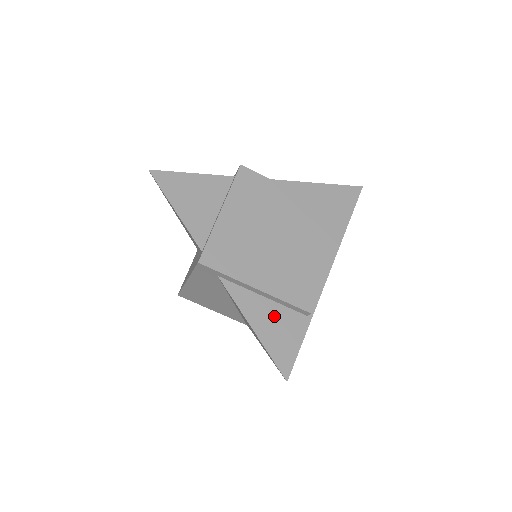
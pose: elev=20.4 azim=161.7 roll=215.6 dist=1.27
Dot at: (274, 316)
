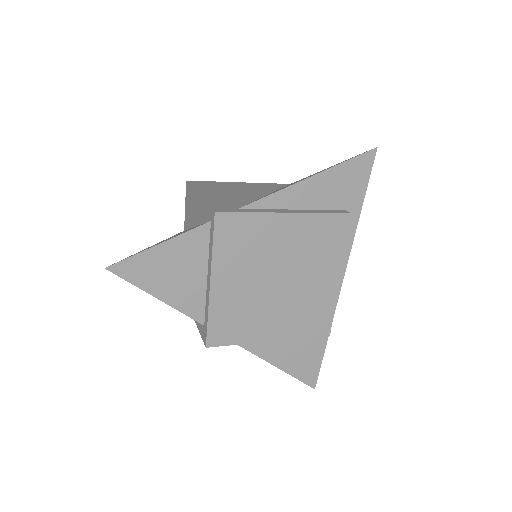
Dot at: (293, 346)
